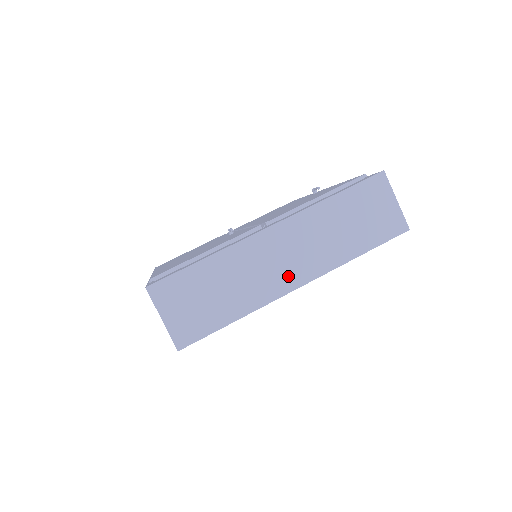
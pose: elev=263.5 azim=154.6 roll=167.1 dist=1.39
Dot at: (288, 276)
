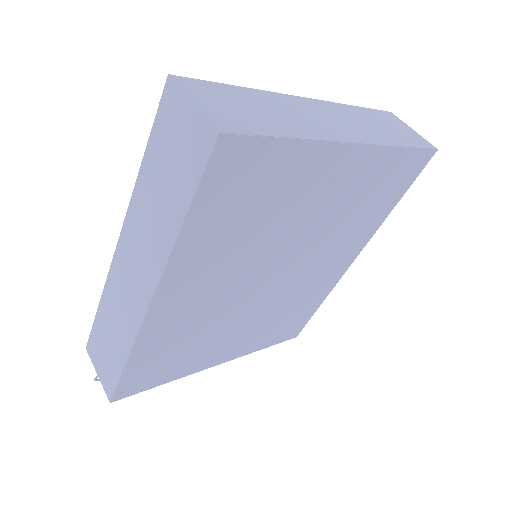
Dot at: (339, 131)
